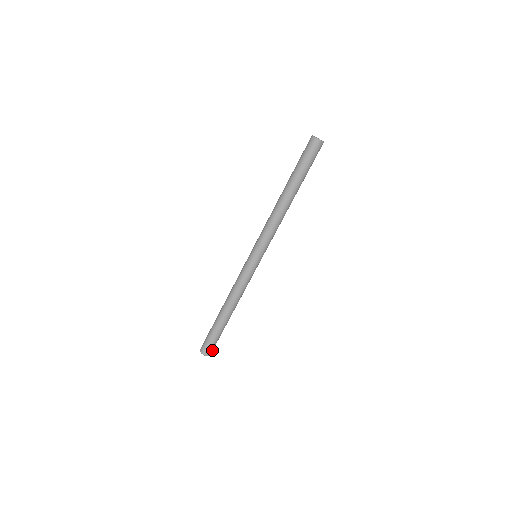
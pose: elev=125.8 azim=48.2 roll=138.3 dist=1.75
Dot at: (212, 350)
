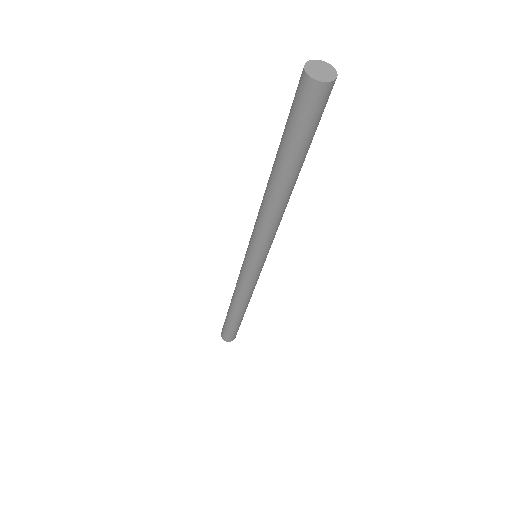
Dot at: occluded
